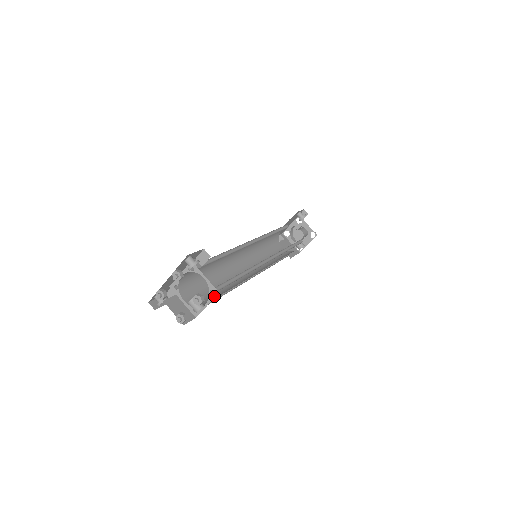
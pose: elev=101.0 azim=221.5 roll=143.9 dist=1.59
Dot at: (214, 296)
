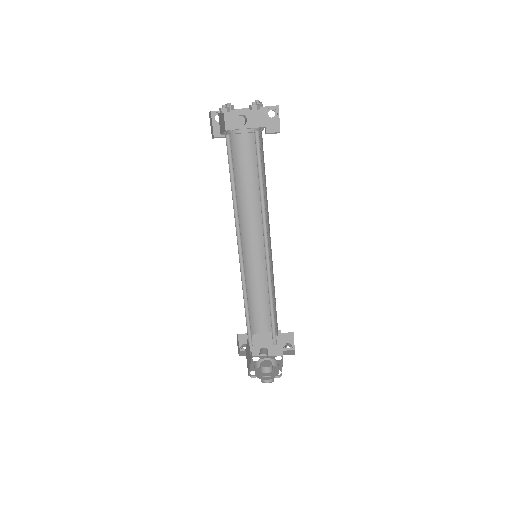
Dot at: (255, 132)
